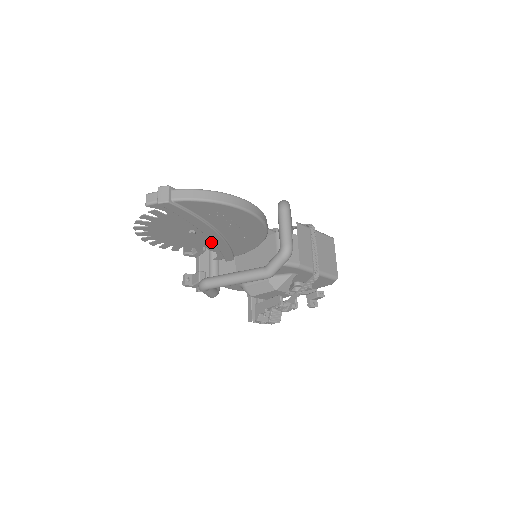
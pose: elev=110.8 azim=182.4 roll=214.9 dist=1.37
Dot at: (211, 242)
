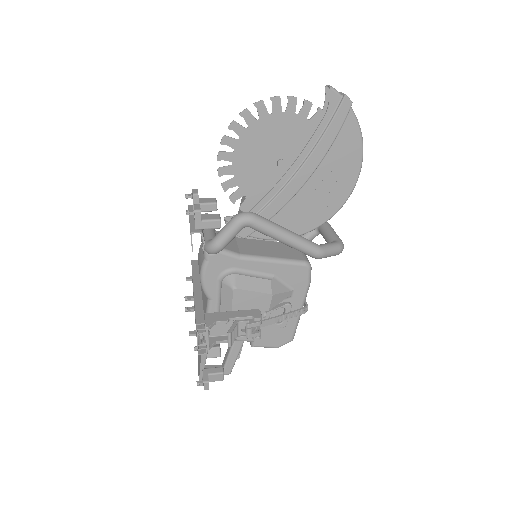
Dot at: (275, 191)
